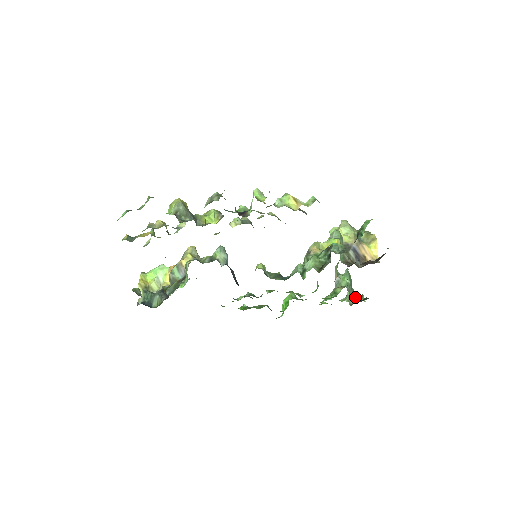
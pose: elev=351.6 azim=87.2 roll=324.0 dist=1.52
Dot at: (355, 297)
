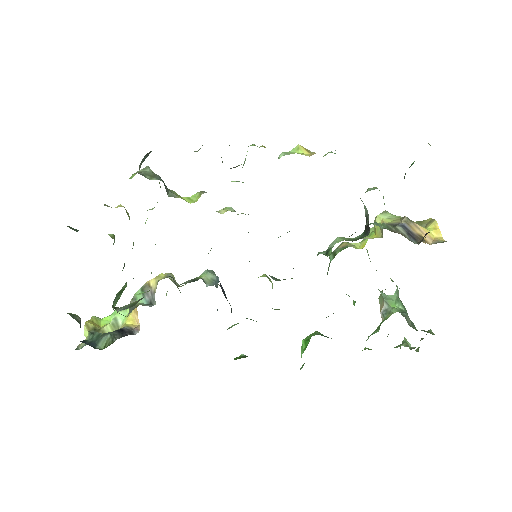
Dot at: (417, 330)
